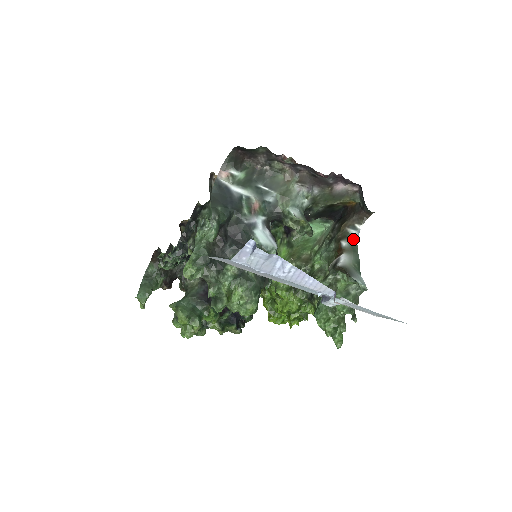
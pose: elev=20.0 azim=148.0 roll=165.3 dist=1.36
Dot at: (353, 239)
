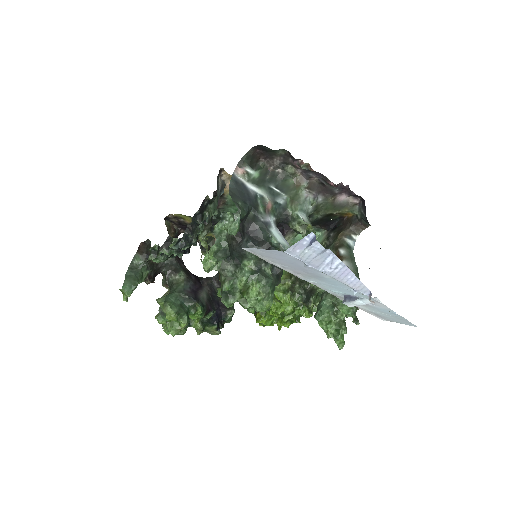
Dot at: (350, 248)
